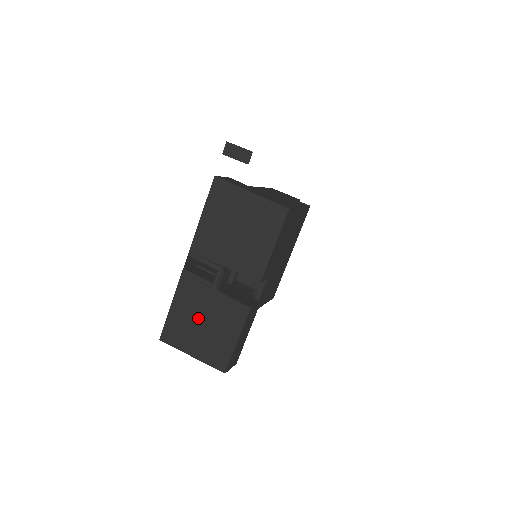
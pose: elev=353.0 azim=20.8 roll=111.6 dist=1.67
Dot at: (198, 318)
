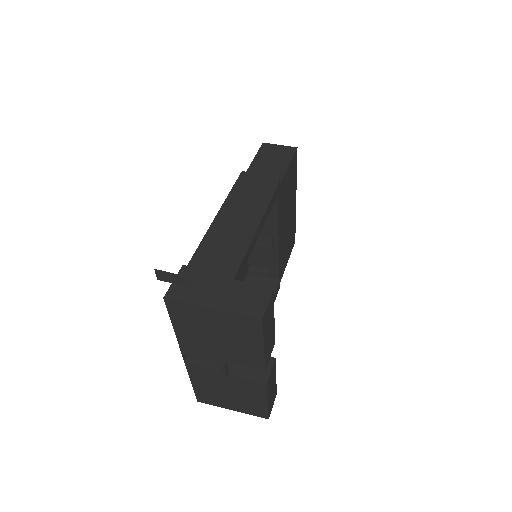
Dot at: (222, 390)
